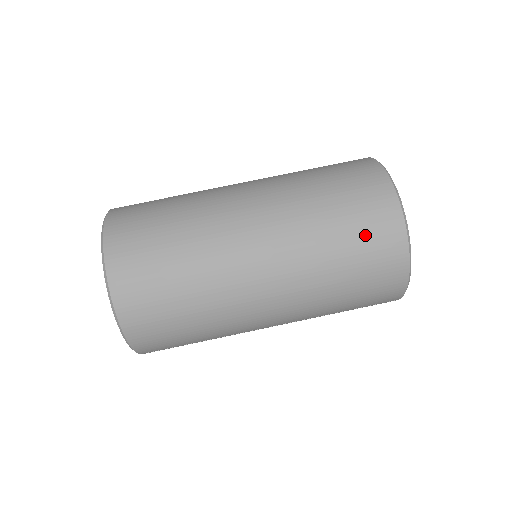
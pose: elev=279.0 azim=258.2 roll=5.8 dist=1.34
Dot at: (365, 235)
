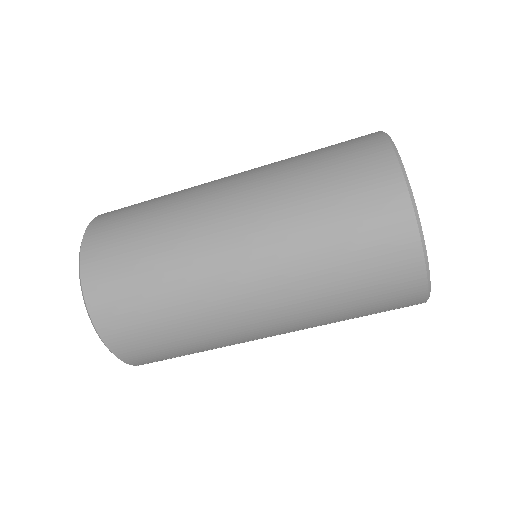
Dot at: (362, 227)
